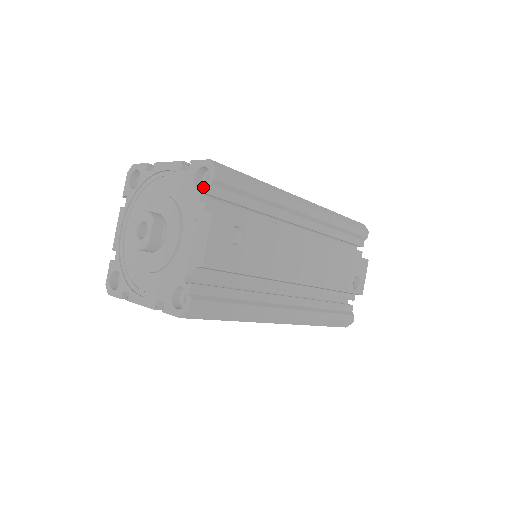
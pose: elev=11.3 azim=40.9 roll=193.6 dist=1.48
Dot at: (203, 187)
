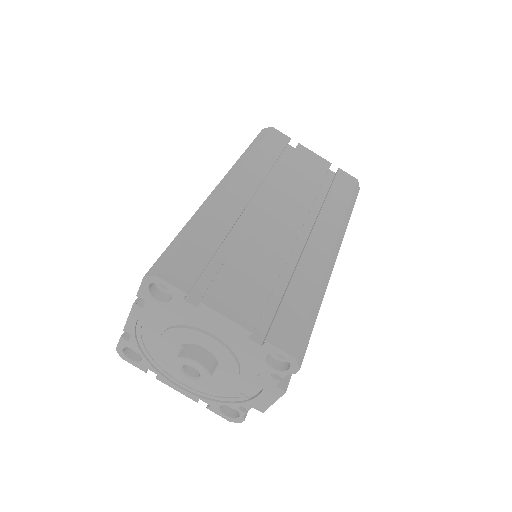
Dot at: occluded
